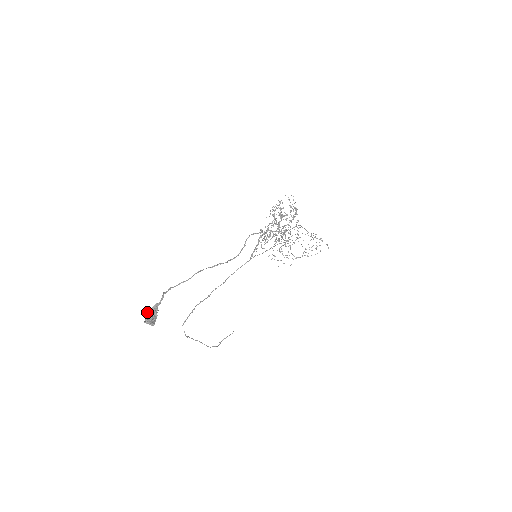
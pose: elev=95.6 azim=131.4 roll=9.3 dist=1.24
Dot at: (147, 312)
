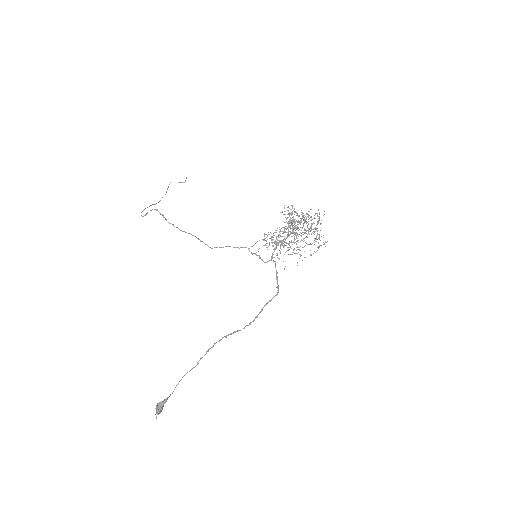
Dot at: (158, 404)
